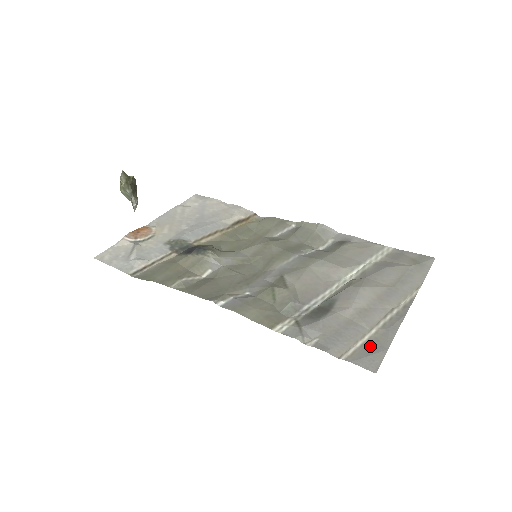
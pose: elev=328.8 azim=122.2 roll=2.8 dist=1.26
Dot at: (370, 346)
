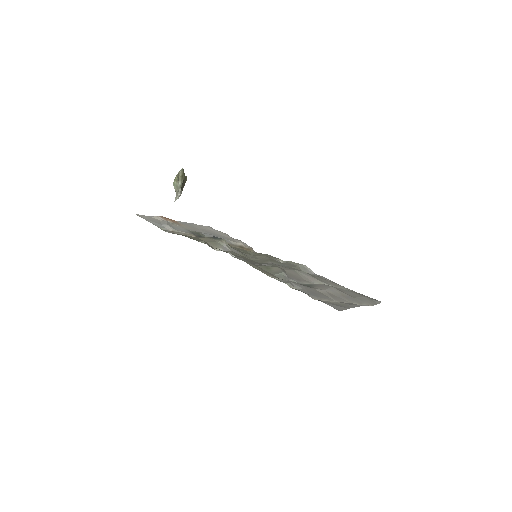
Dot at: (336, 304)
